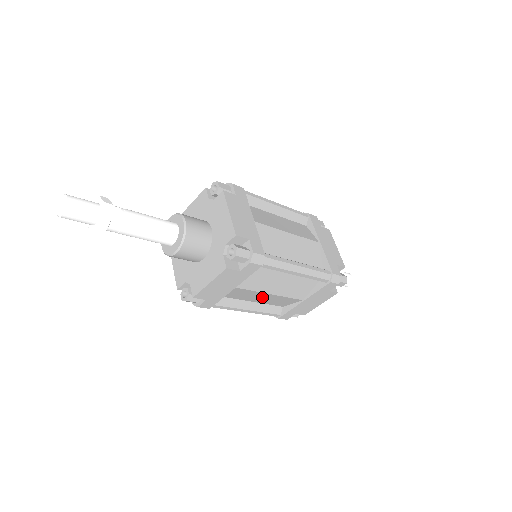
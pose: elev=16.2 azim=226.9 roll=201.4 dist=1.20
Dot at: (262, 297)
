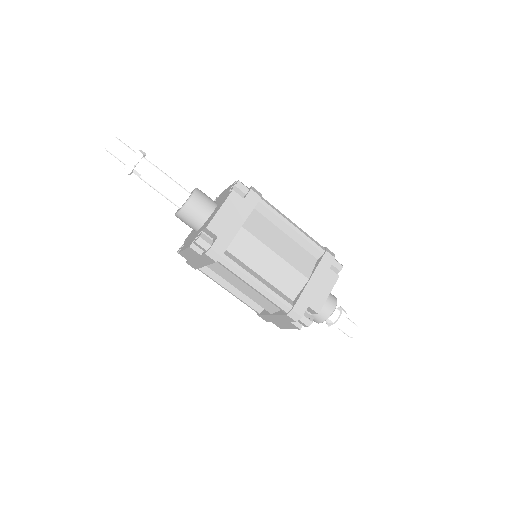
Dot at: (269, 263)
